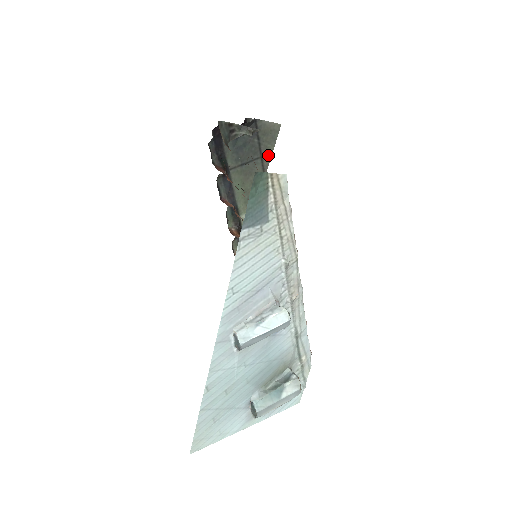
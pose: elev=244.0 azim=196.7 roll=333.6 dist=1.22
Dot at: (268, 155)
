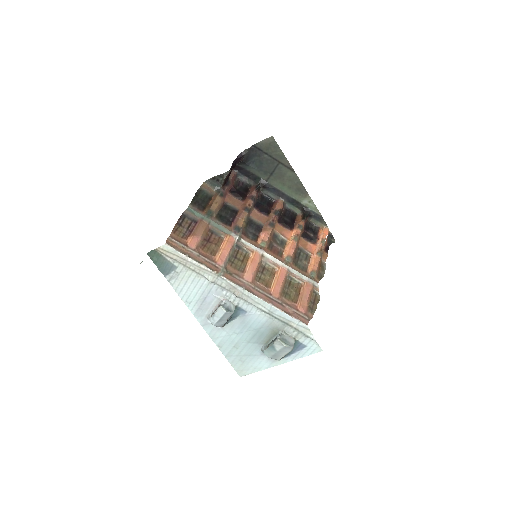
Dot at: (283, 158)
